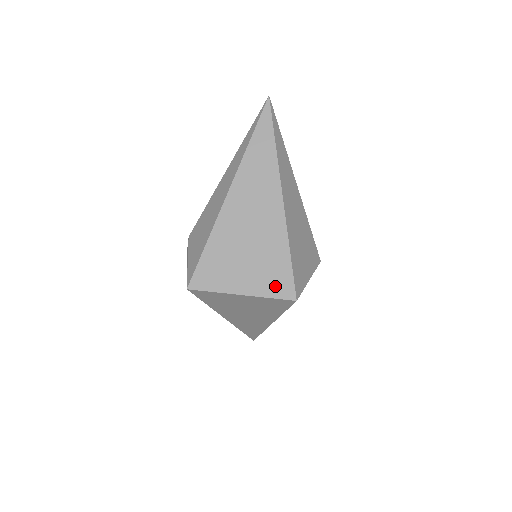
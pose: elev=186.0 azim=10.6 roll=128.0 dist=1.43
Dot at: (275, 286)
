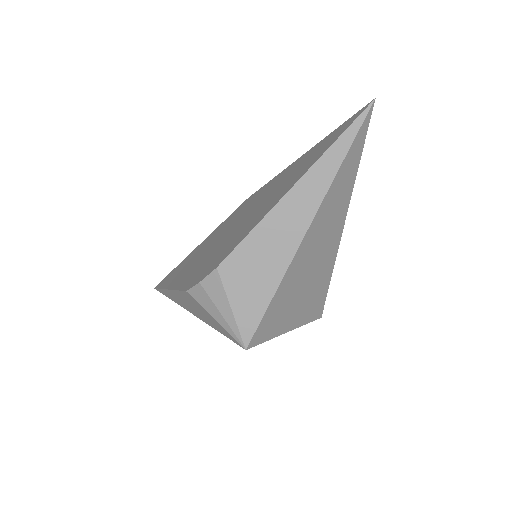
Dot at: (312, 313)
